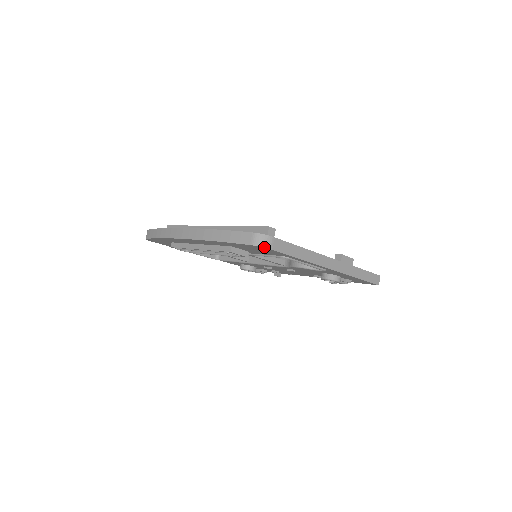
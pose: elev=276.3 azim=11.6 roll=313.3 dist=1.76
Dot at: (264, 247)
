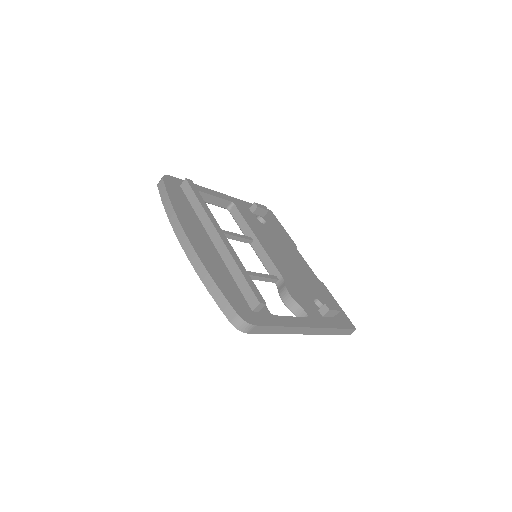
Dot at: (241, 331)
